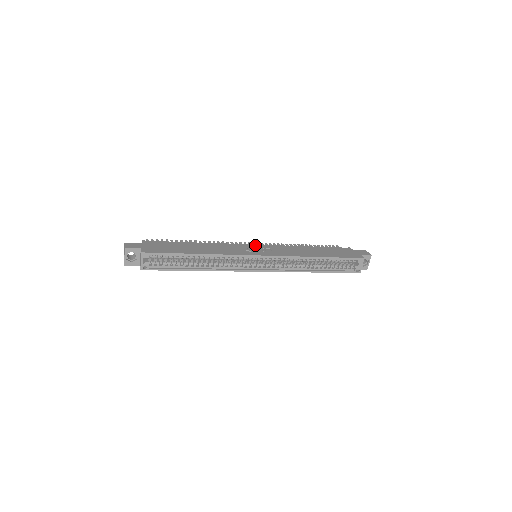
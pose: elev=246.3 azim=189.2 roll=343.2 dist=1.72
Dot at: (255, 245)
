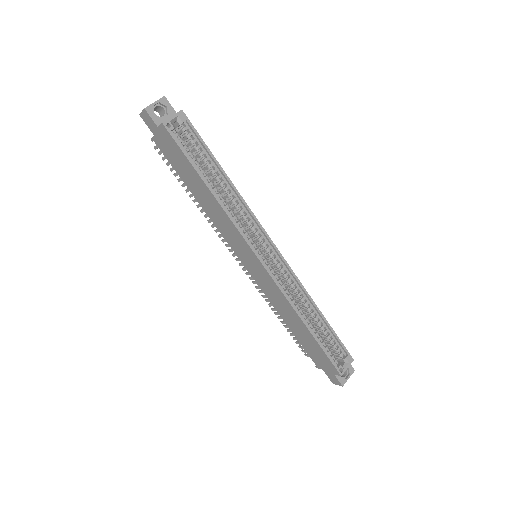
Dot at: occluded
